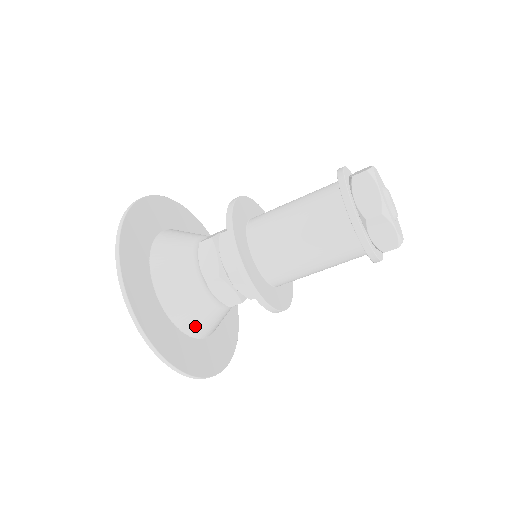
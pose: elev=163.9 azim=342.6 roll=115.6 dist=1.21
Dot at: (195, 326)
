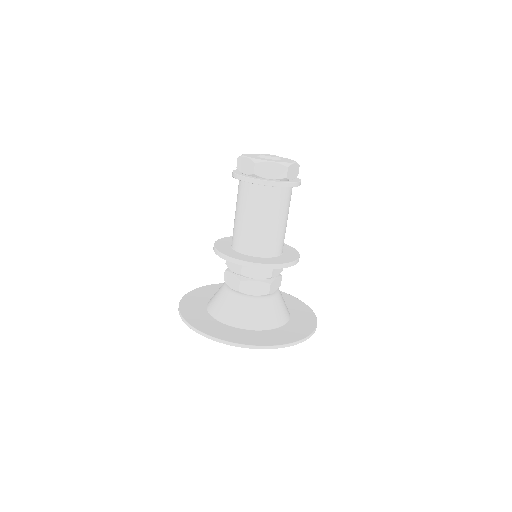
Dot at: (260, 321)
